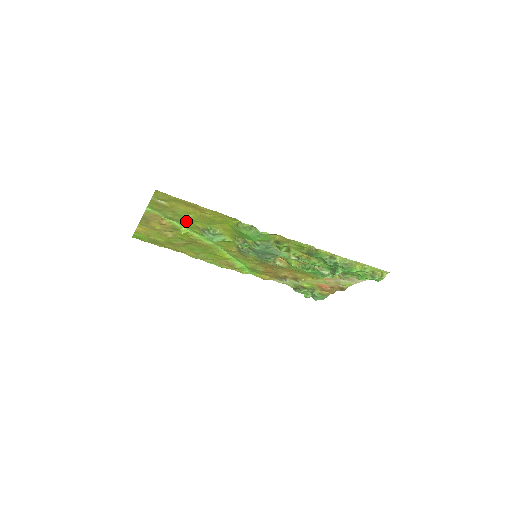
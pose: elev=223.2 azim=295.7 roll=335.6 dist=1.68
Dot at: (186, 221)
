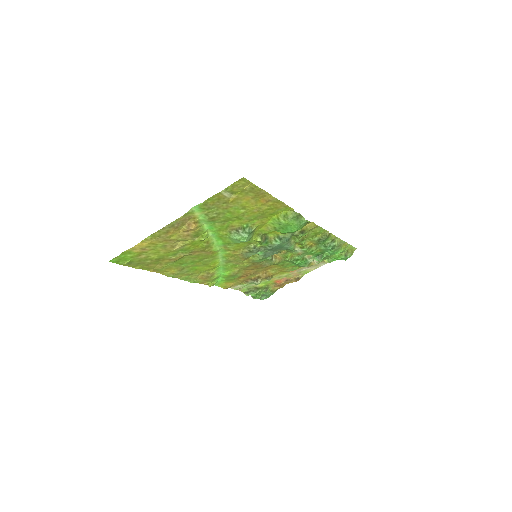
Dot at: (224, 221)
